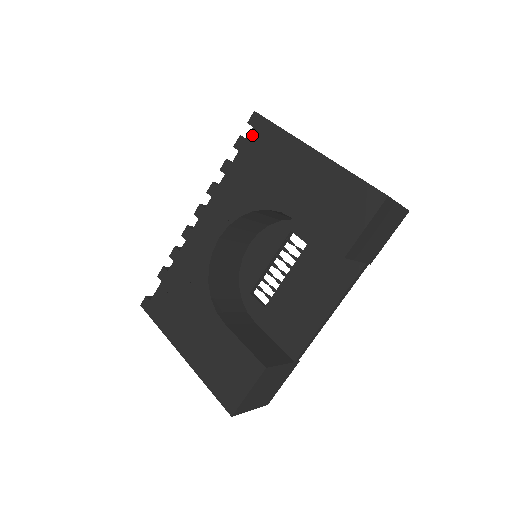
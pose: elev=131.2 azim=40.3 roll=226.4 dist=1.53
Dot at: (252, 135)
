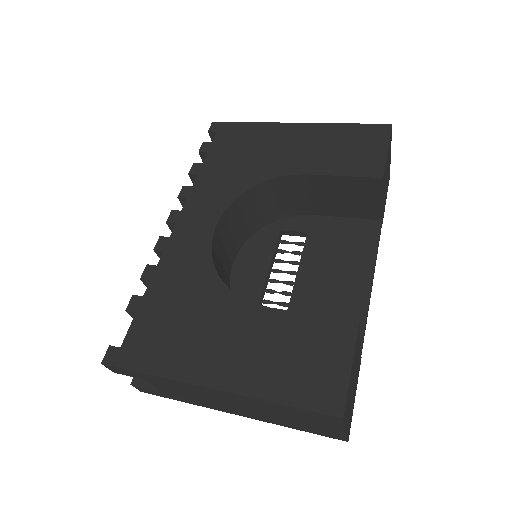
Dot at: (219, 137)
